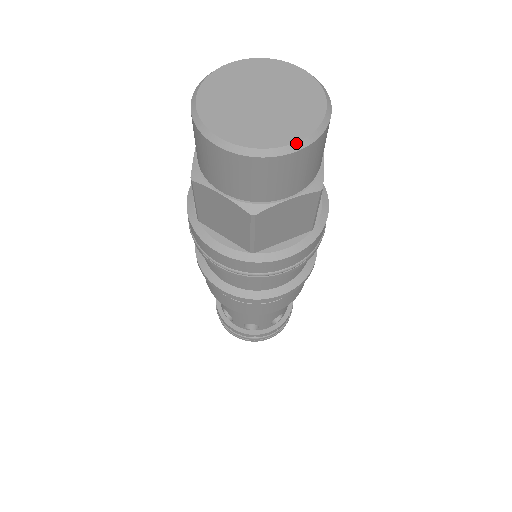
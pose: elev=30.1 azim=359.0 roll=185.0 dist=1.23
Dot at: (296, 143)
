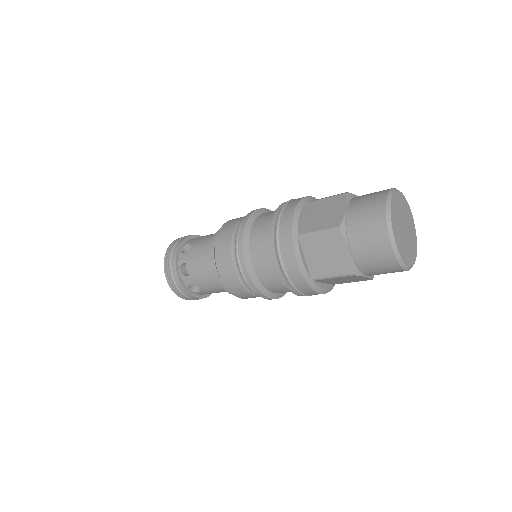
Dot at: (410, 267)
